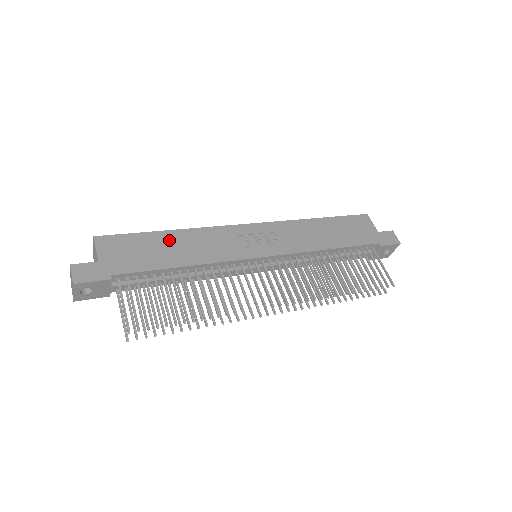
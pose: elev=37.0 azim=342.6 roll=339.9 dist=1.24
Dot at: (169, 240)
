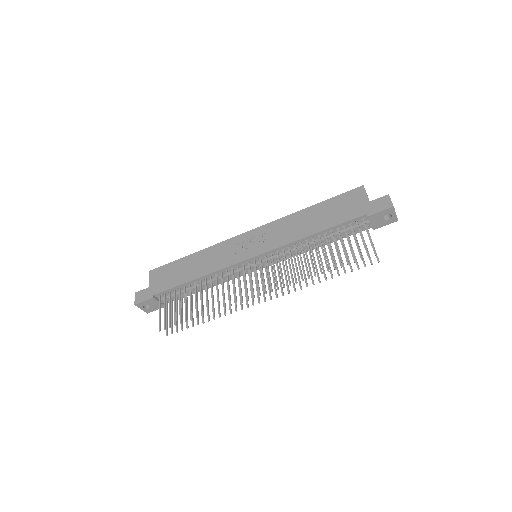
Dot at: (190, 262)
